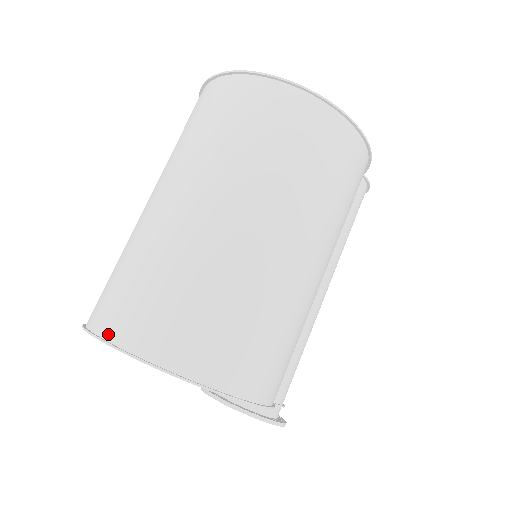
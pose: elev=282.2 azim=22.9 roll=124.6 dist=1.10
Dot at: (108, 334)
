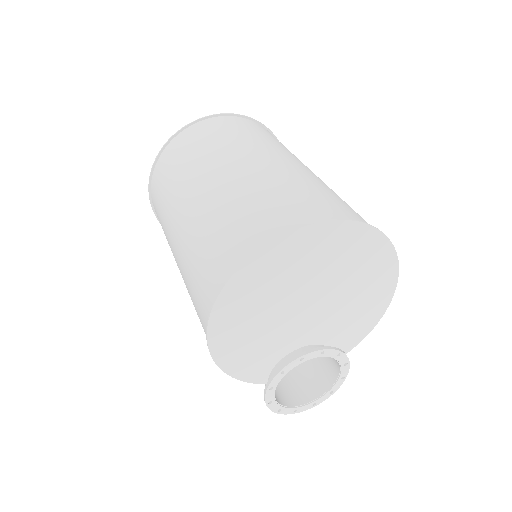
Dot at: (352, 219)
